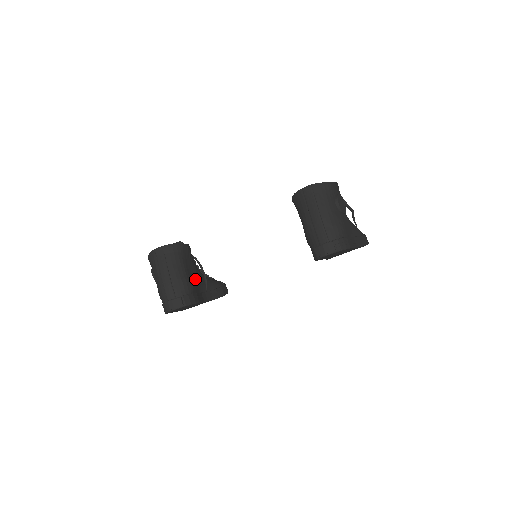
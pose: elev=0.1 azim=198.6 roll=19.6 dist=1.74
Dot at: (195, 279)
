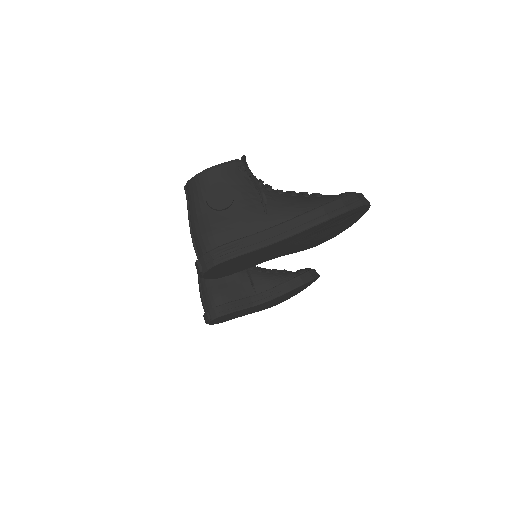
Dot at: (233, 286)
